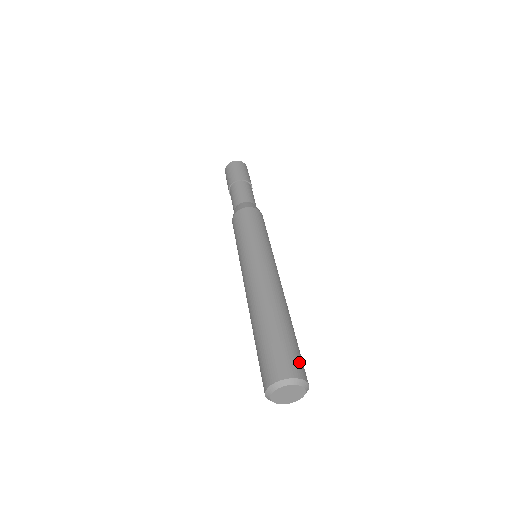
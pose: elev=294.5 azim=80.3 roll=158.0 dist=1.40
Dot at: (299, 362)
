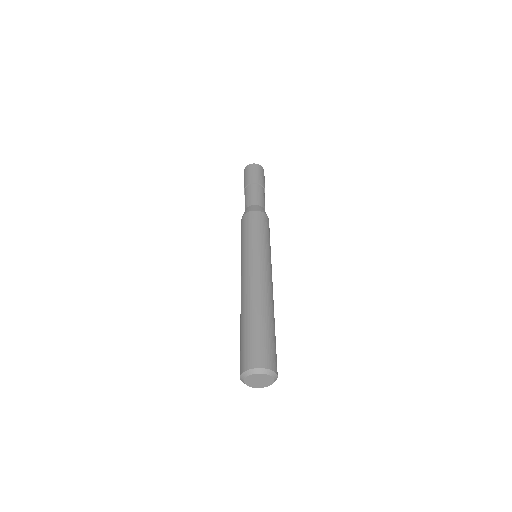
Dot at: (272, 355)
